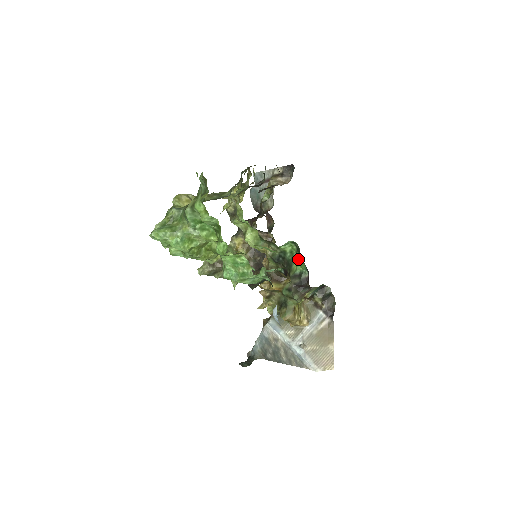
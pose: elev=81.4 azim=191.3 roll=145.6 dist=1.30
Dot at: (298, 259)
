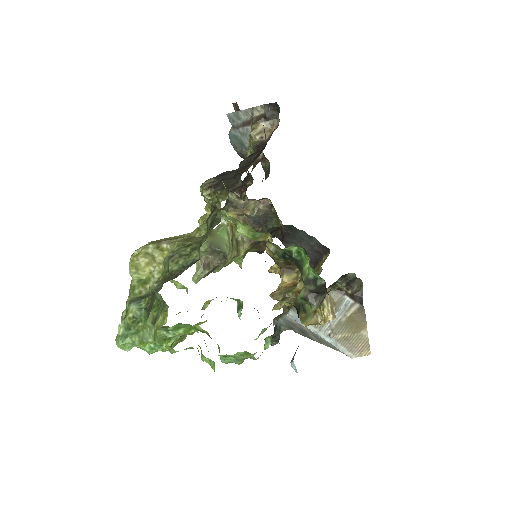
Dot at: (308, 262)
